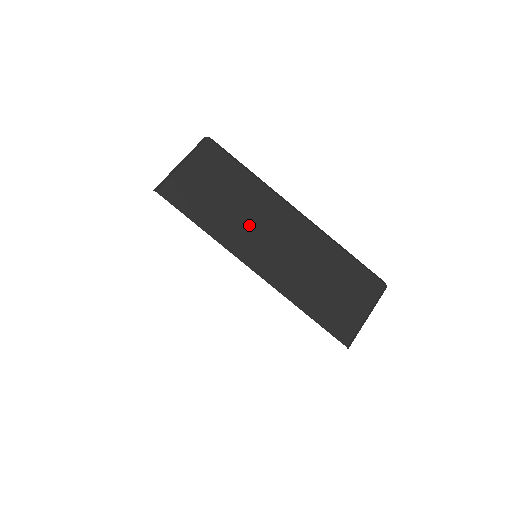
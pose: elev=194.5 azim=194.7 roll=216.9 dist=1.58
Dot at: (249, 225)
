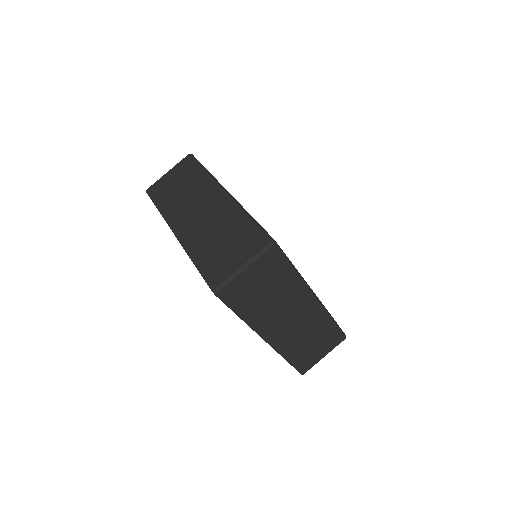
Dot at: (277, 312)
